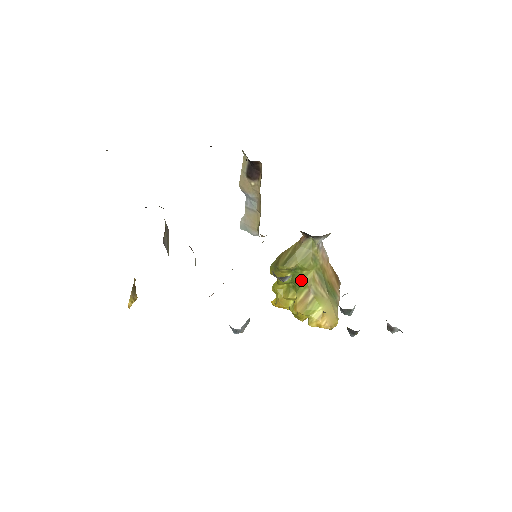
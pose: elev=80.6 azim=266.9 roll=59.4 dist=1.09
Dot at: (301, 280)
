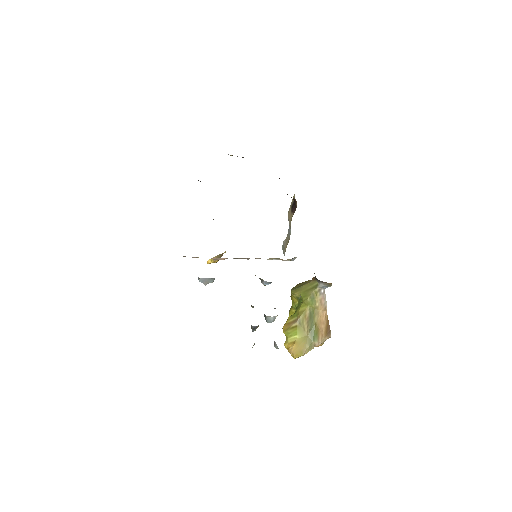
Dot at: (298, 308)
